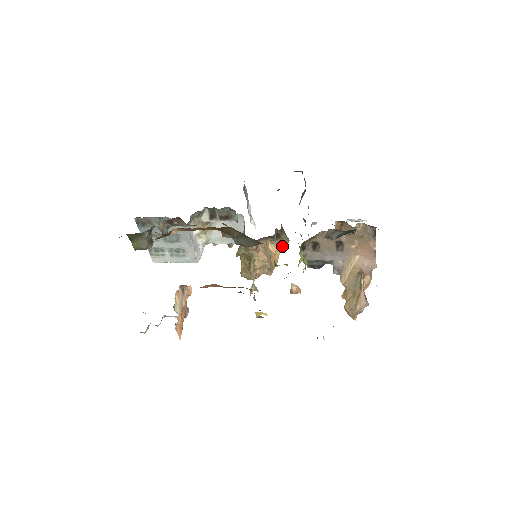
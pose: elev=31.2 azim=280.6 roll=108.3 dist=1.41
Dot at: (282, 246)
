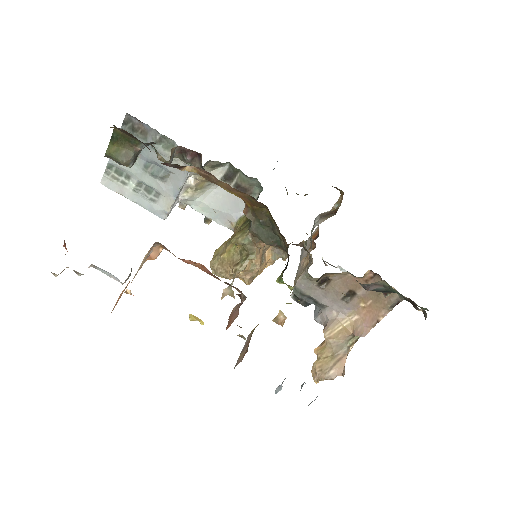
Dot at: (277, 259)
